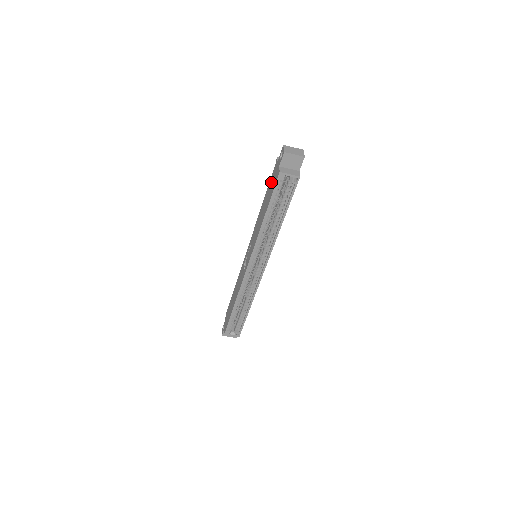
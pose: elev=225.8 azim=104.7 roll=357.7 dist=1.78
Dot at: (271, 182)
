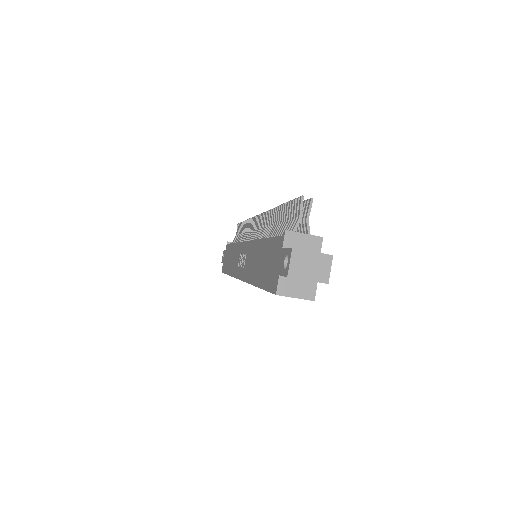
Dot at: (271, 254)
